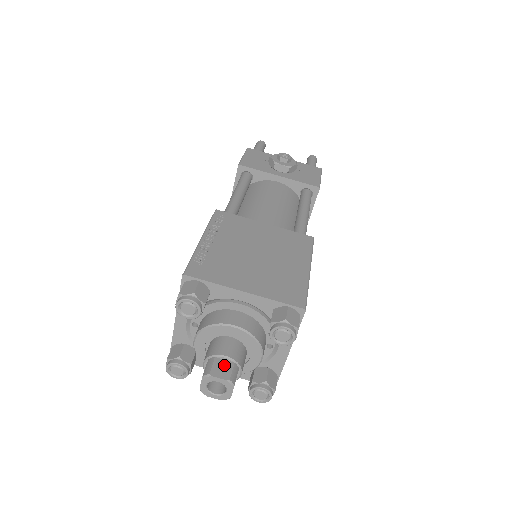
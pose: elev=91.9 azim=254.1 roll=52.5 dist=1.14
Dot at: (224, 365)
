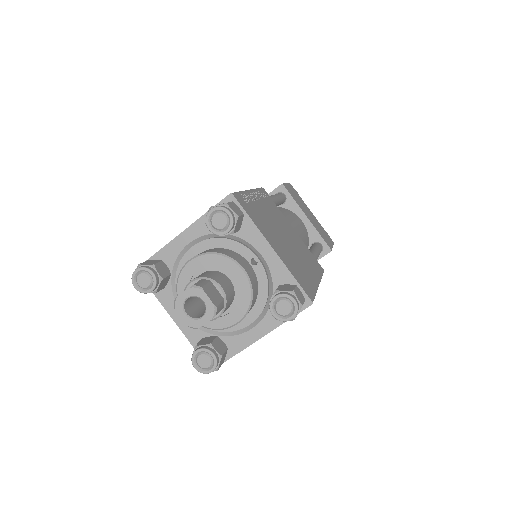
Dot at: occluded
